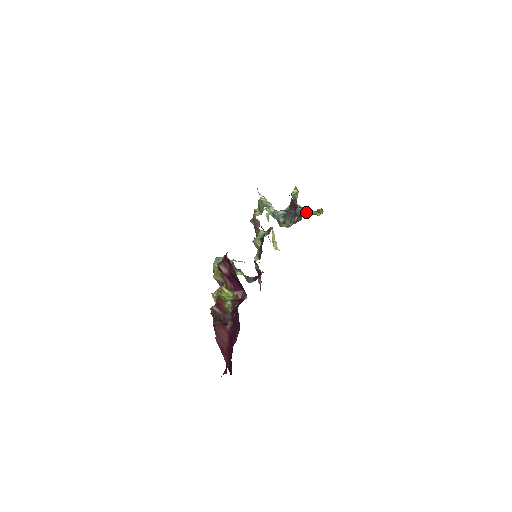
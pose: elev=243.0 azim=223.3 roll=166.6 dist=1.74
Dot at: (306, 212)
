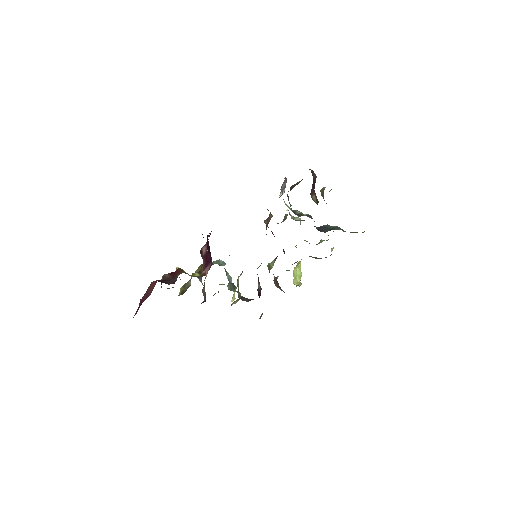
Dot at: (341, 229)
